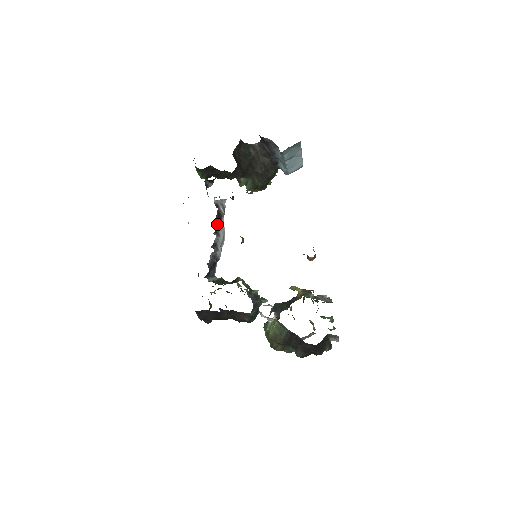
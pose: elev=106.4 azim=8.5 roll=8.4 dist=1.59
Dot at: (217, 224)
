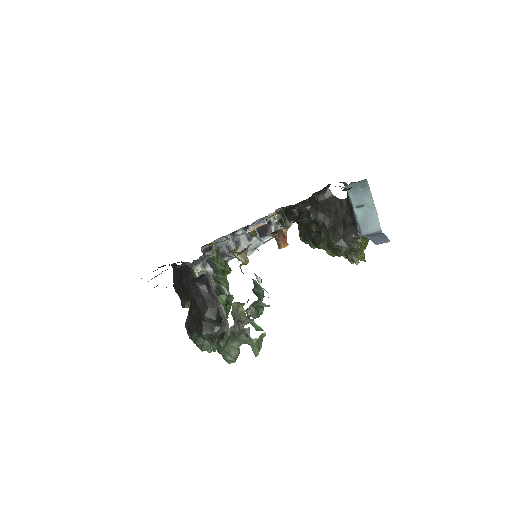
Dot at: (256, 232)
